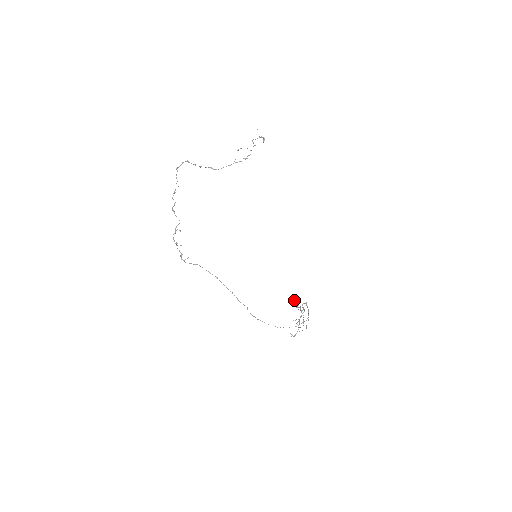
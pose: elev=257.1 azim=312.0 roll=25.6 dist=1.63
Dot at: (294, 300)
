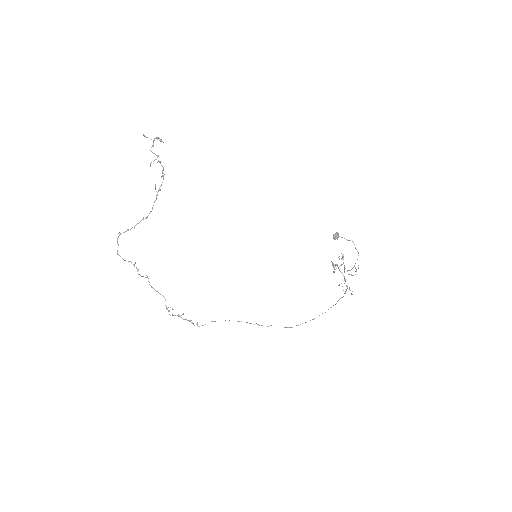
Dot at: occluded
